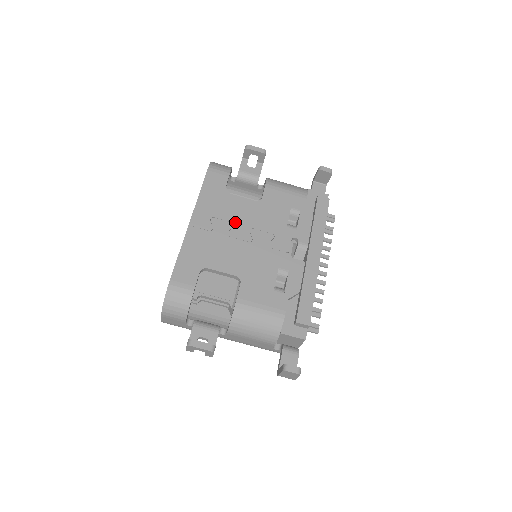
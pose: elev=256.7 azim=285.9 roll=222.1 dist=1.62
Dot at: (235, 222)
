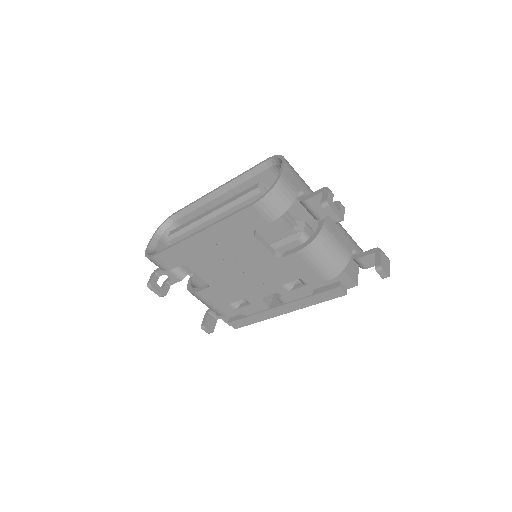
Dot at: (238, 257)
